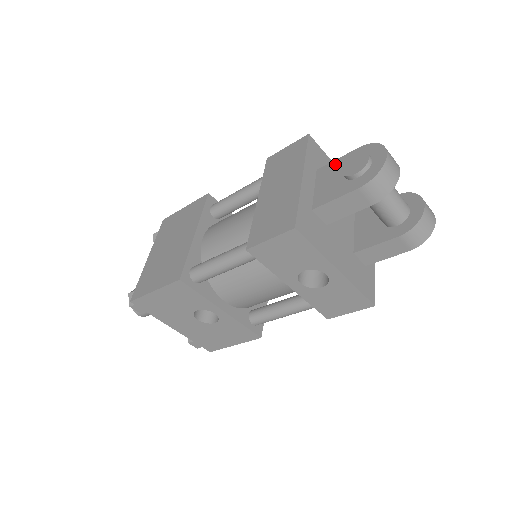
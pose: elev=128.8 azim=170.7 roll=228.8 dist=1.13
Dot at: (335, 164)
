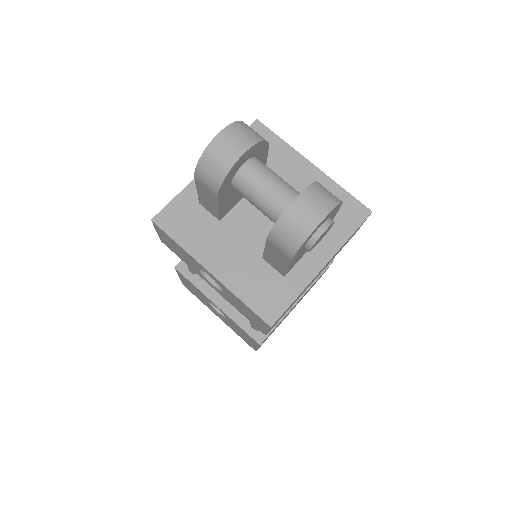
Dot at: occluded
